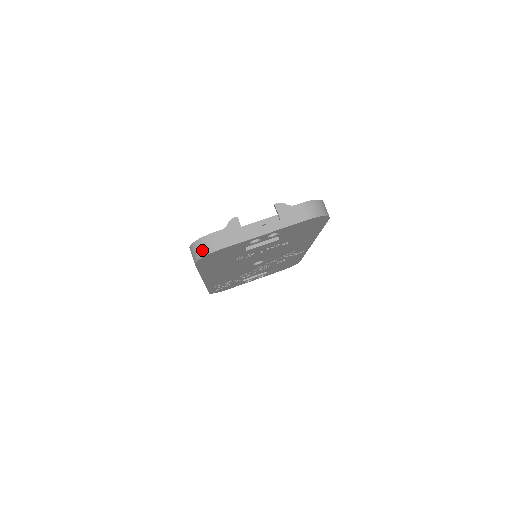
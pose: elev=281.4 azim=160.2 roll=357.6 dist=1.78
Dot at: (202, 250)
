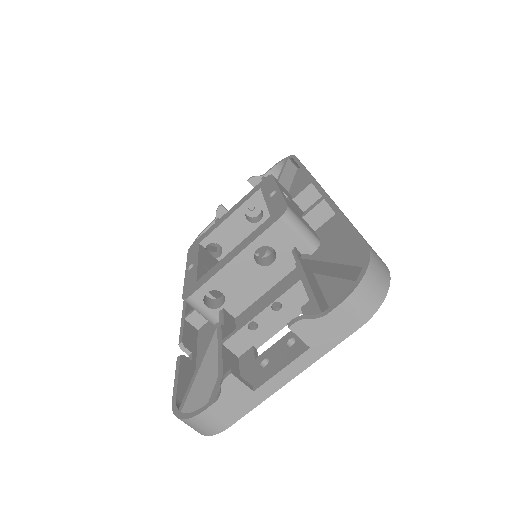
Dot at: (198, 430)
